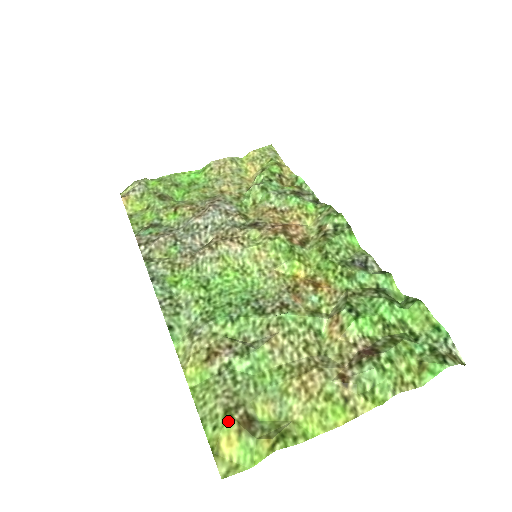
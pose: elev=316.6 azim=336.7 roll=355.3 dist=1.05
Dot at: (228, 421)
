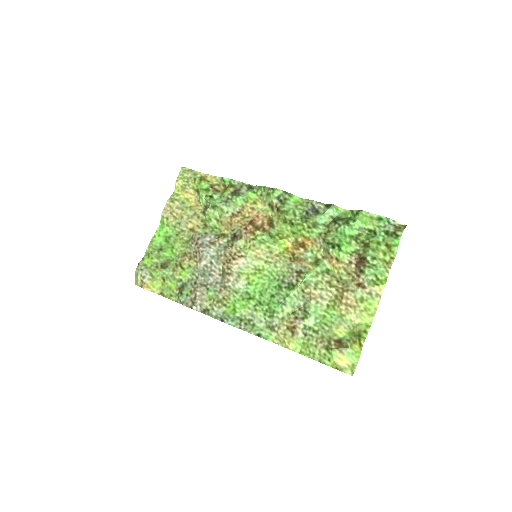
Dot at: (332, 352)
